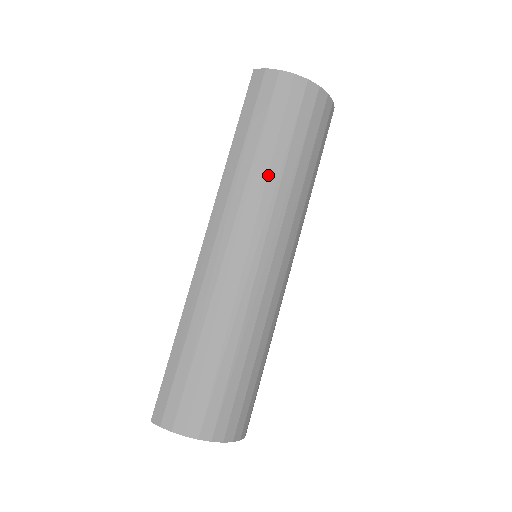
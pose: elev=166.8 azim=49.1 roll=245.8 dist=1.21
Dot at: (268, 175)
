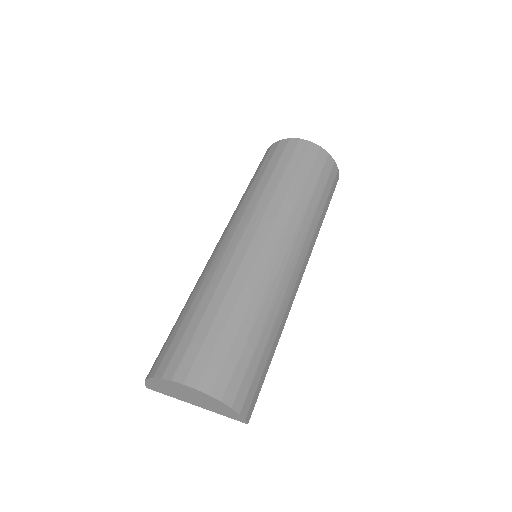
Dot at: (247, 195)
